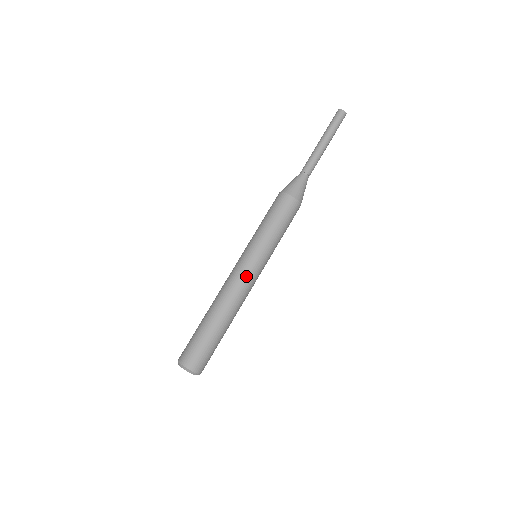
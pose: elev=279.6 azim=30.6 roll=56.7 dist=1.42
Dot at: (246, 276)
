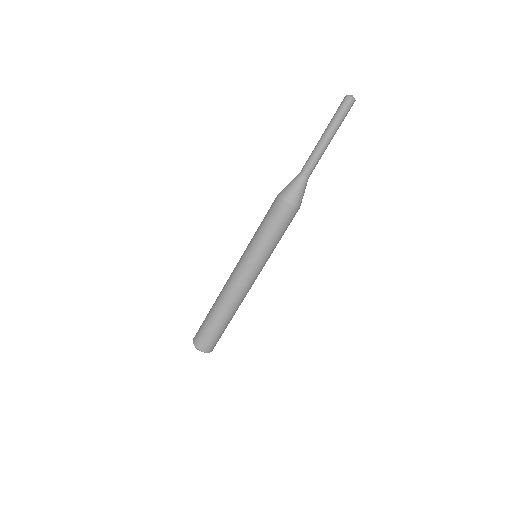
Dot at: (249, 281)
